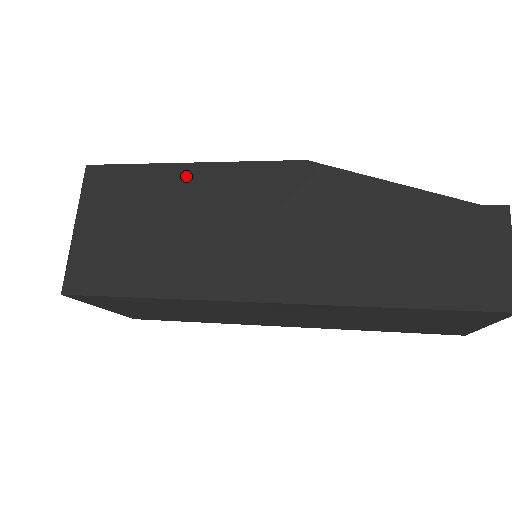
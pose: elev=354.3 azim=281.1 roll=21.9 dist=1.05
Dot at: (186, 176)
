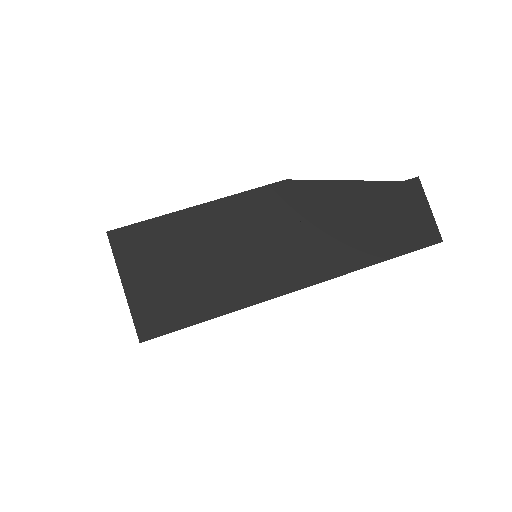
Dot at: (200, 217)
